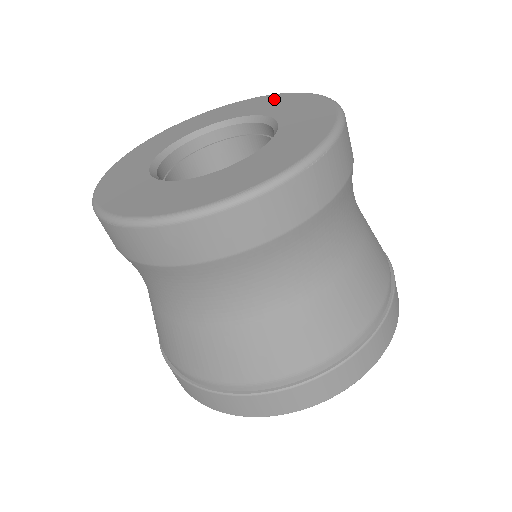
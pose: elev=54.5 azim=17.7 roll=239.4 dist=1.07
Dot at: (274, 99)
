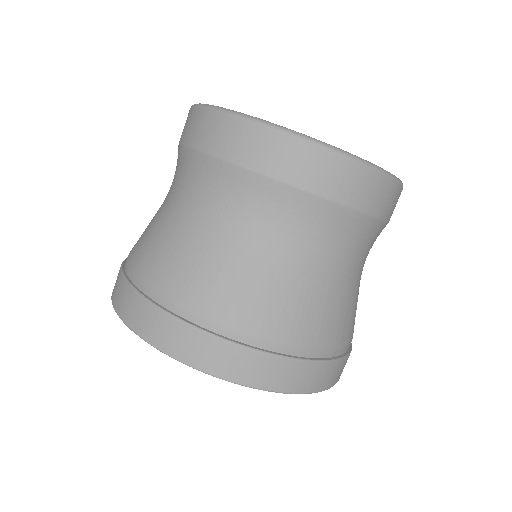
Dot at: occluded
